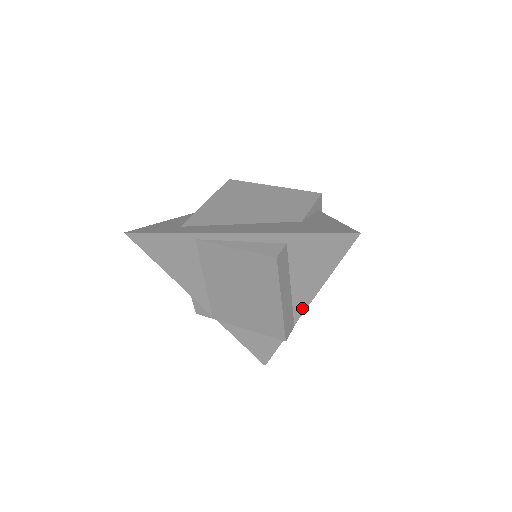
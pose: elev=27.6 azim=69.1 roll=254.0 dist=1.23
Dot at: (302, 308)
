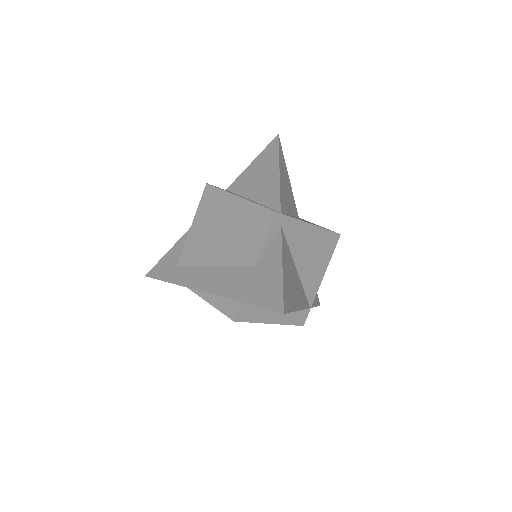
Dot at: occluded
